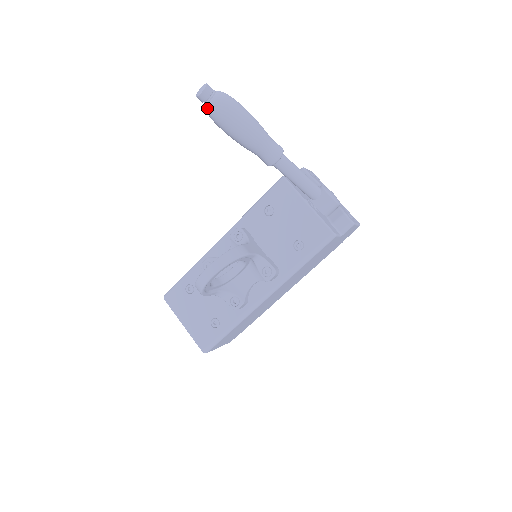
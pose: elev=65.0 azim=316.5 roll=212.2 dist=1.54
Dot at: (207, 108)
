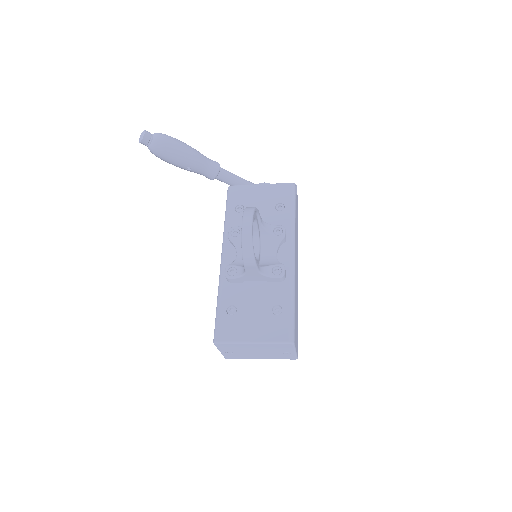
Dot at: (154, 144)
